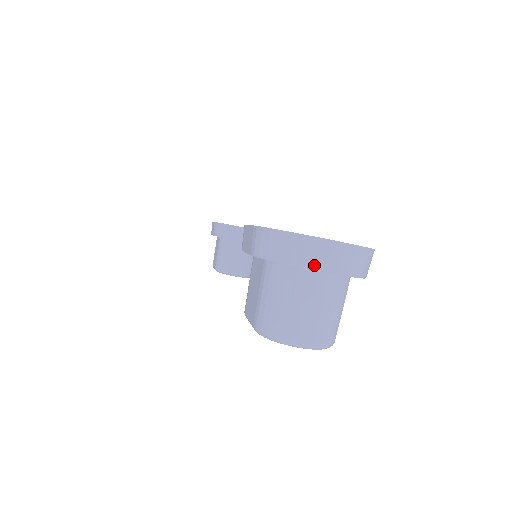
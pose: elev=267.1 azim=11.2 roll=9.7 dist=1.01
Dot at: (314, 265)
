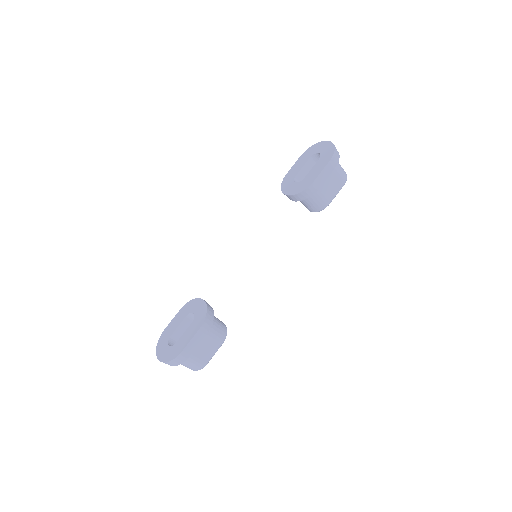
Dot at: occluded
